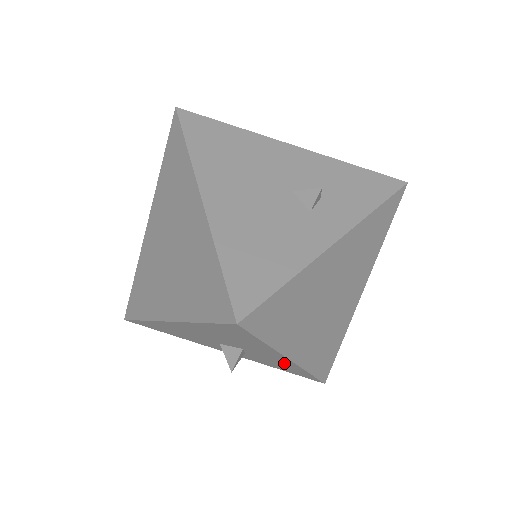
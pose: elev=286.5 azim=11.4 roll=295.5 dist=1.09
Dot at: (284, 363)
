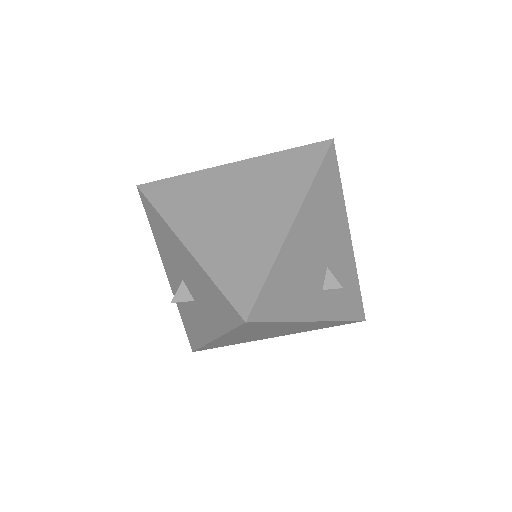
Dot at: (201, 330)
